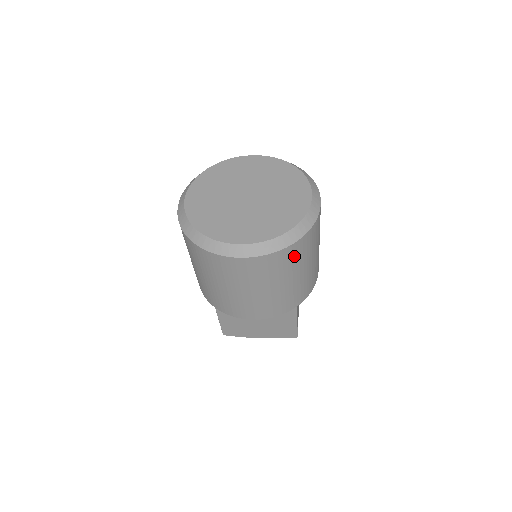
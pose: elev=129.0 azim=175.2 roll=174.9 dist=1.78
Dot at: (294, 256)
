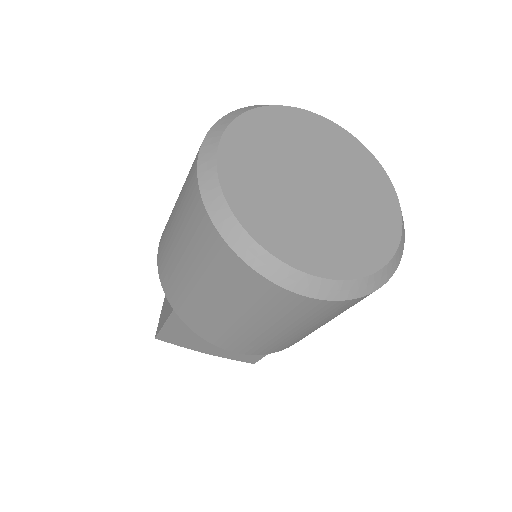
Dot at: occluded
